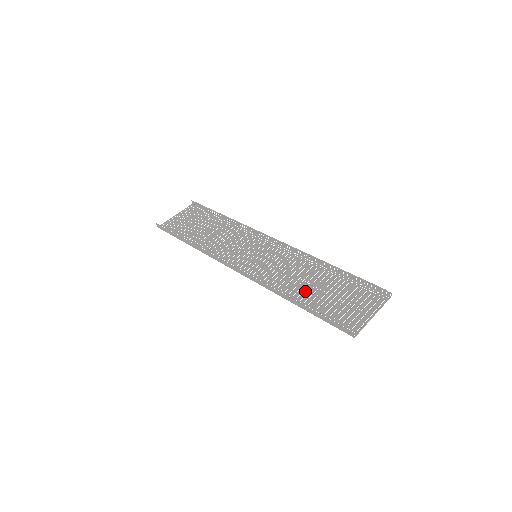
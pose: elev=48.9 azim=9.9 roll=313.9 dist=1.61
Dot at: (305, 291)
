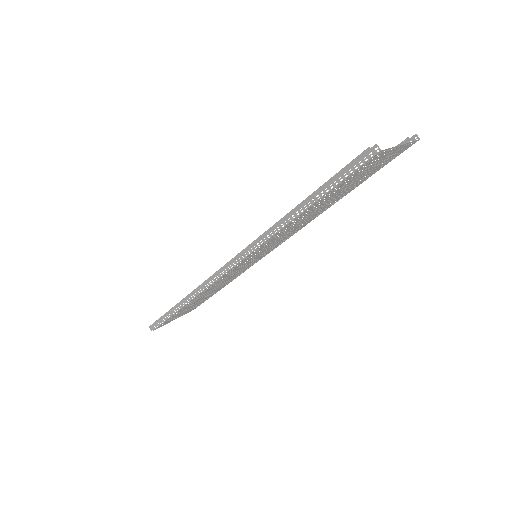
Dot at: (313, 210)
